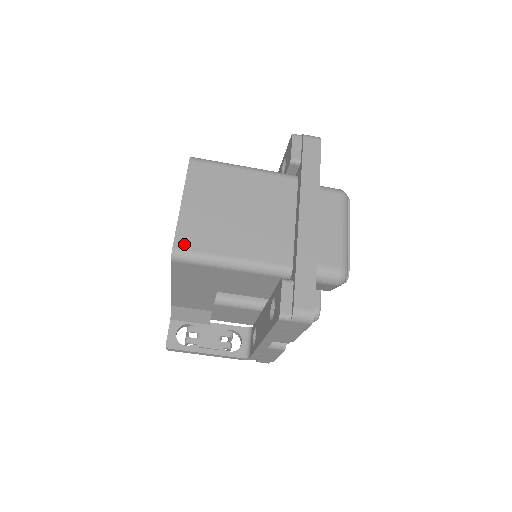
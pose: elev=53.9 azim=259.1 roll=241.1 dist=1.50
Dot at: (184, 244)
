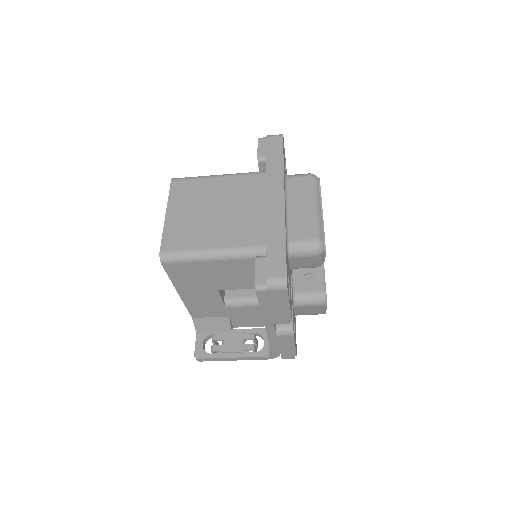
Dot at: (169, 247)
